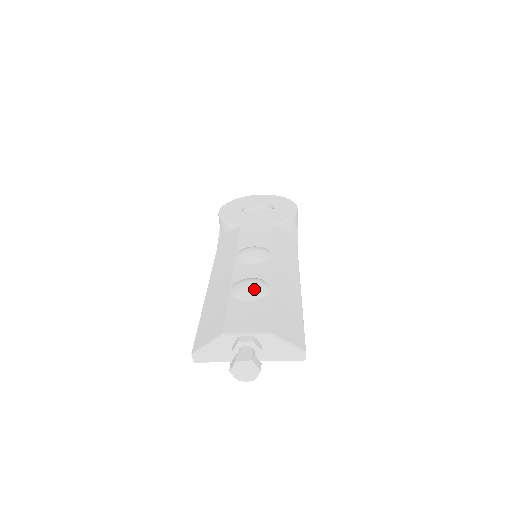
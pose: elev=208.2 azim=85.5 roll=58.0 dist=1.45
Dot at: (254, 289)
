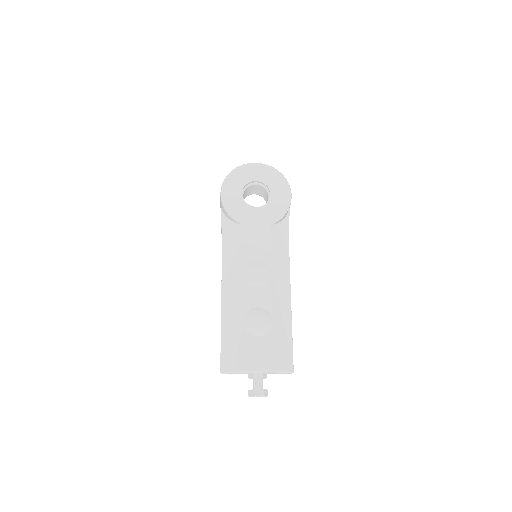
Dot at: (262, 327)
